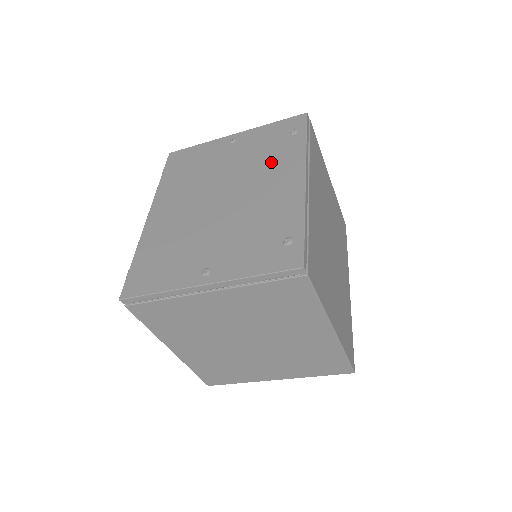
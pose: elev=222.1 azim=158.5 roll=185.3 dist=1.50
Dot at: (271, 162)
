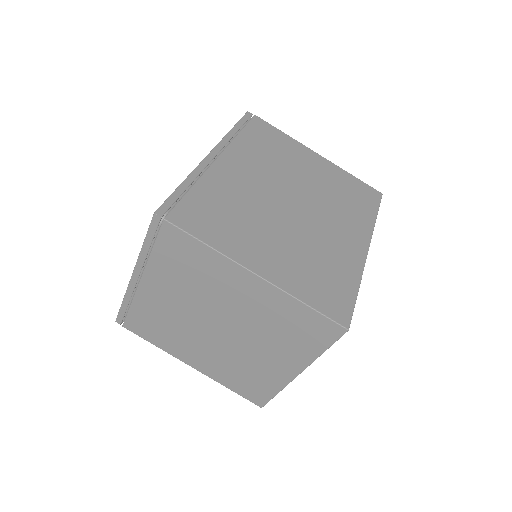
Dot at: occluded
